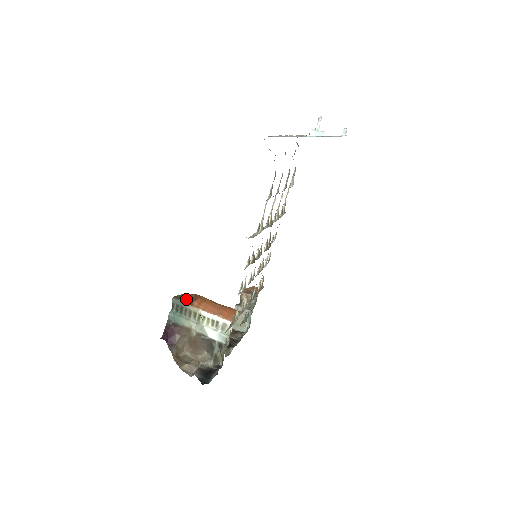
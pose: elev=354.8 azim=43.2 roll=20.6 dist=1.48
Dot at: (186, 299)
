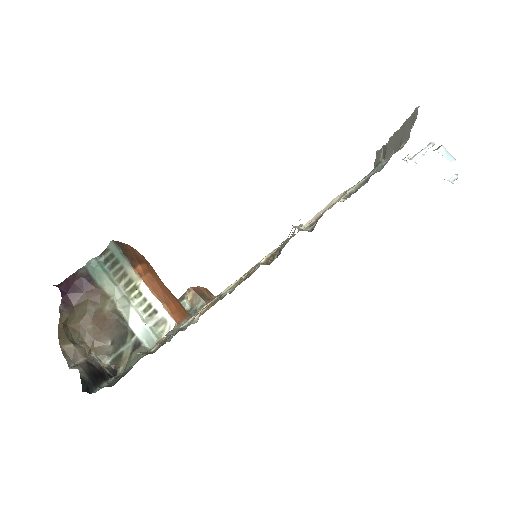
Dot at: (130, 254)
